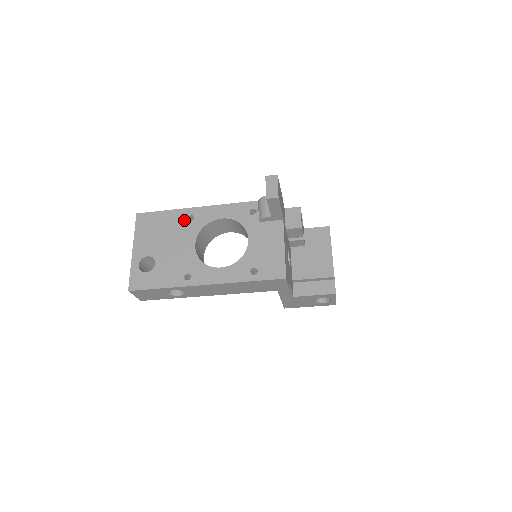
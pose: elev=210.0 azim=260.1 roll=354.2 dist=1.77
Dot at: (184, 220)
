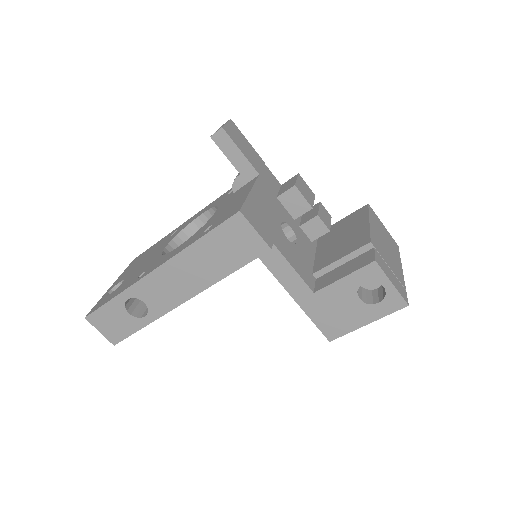
Dot at: (167, 238)
